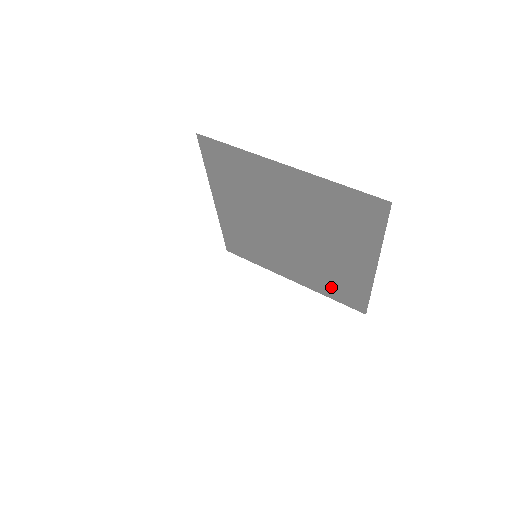
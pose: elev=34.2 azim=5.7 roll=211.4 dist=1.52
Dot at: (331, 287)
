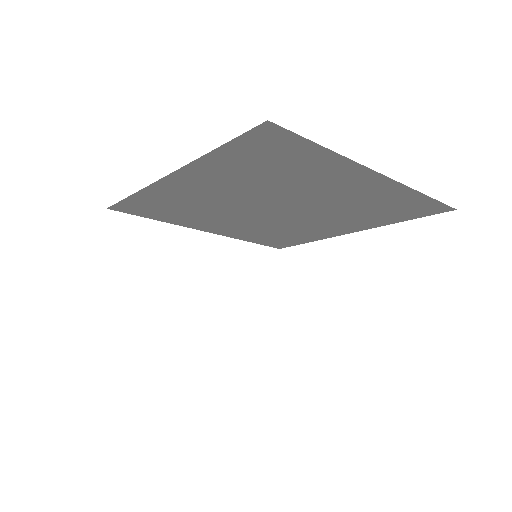
Dot at: (264, 237)
